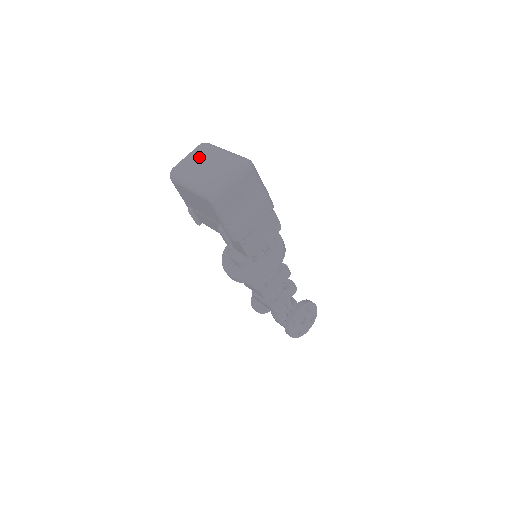
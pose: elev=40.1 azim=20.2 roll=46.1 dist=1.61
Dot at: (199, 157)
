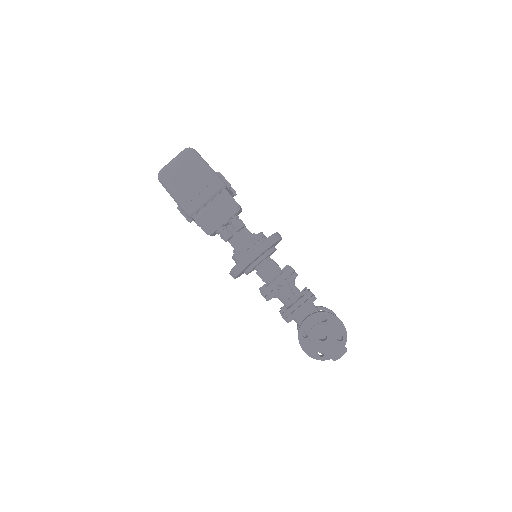
Dot at: occluded
